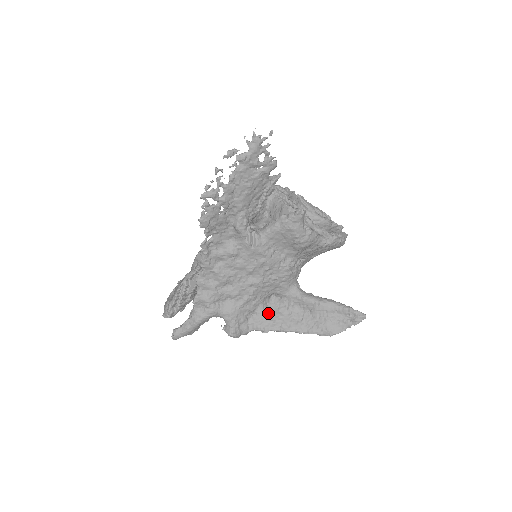
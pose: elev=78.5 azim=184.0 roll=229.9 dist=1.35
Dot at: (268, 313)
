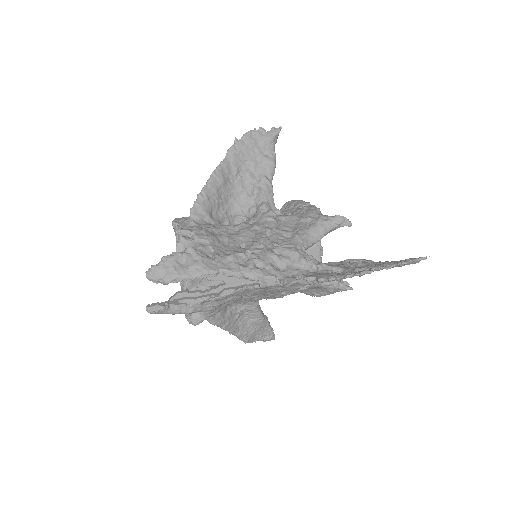
Dot at: (225, 309)
